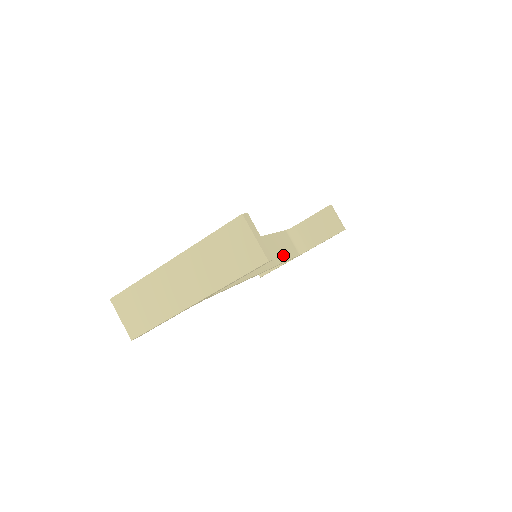
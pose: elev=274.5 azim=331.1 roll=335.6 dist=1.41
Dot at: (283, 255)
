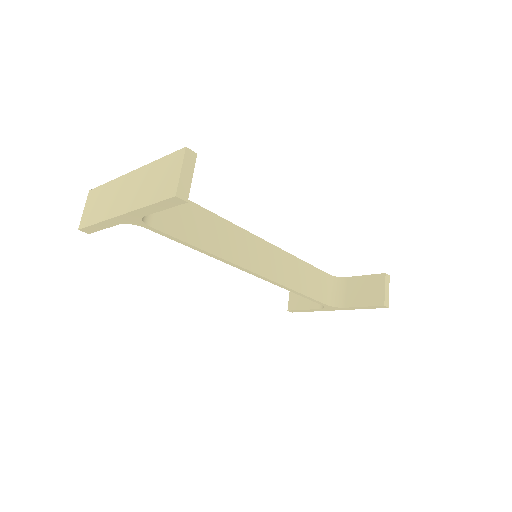
Dot at: (299, 285)
